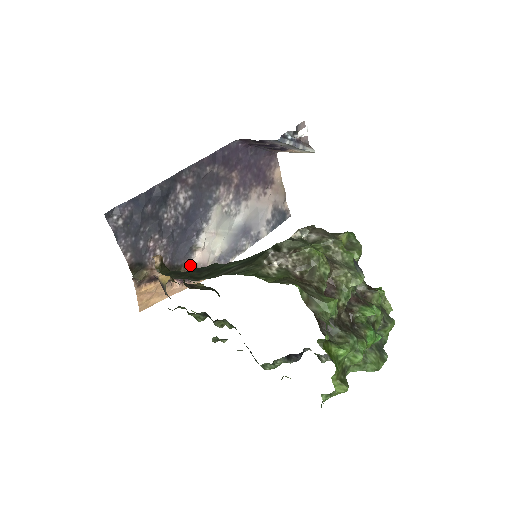
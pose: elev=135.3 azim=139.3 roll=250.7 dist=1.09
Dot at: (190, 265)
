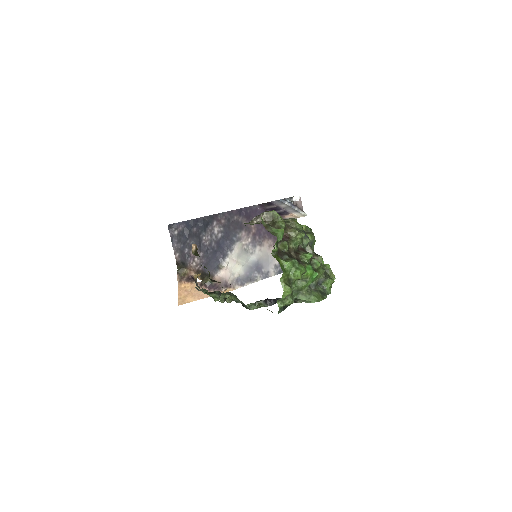
Dot at: (216, 277)
